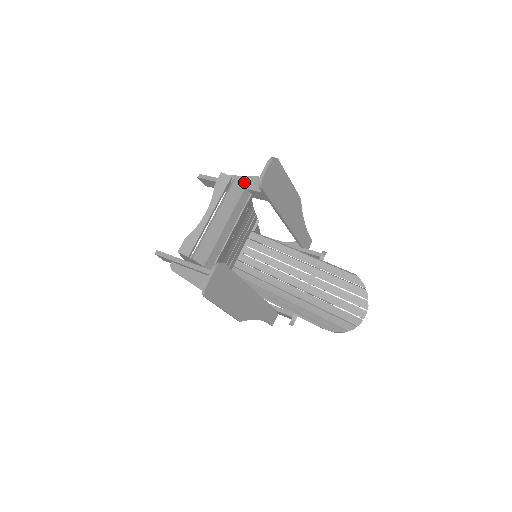
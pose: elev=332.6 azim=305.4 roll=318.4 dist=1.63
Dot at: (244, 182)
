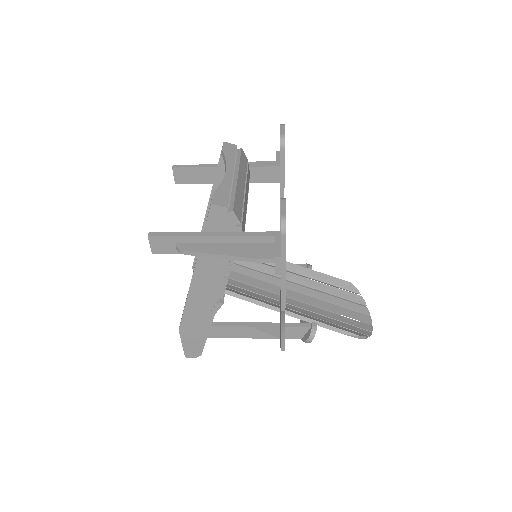
Dot at: occluded
